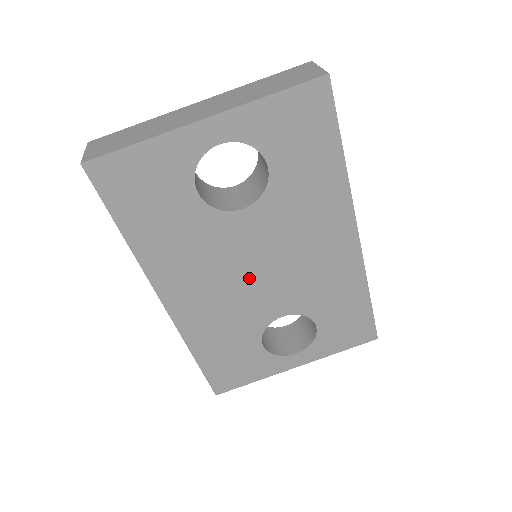
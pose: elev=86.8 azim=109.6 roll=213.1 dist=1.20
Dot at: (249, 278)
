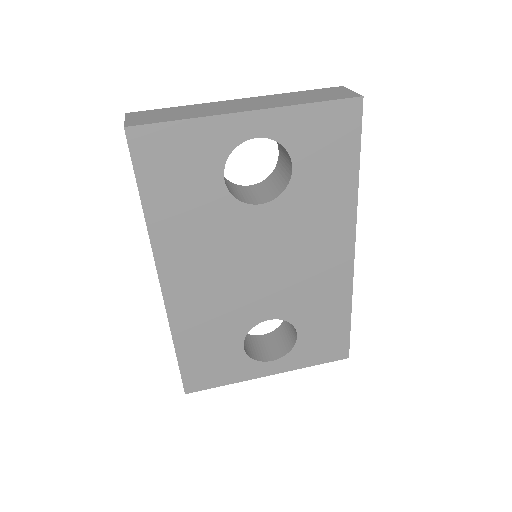
Dot at: (248, 274)
